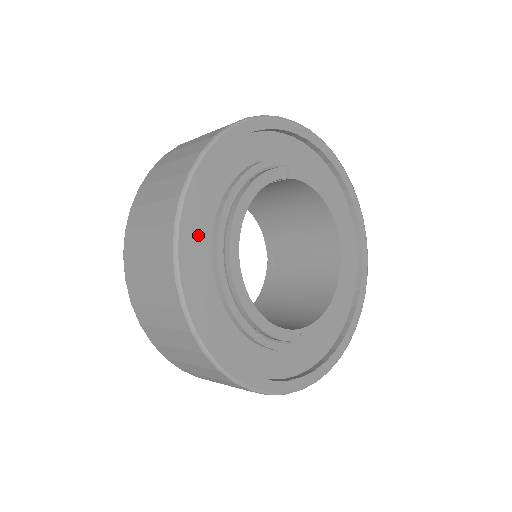
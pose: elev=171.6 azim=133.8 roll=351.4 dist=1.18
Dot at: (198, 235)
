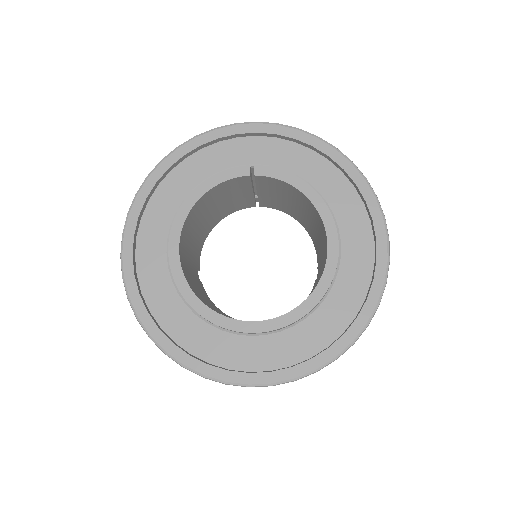
Dot at: (152, 225)
